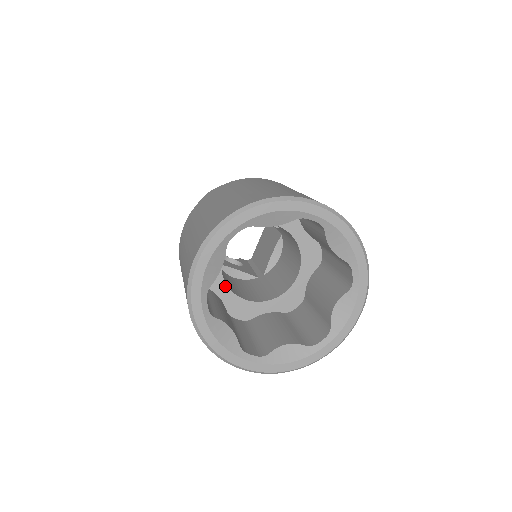
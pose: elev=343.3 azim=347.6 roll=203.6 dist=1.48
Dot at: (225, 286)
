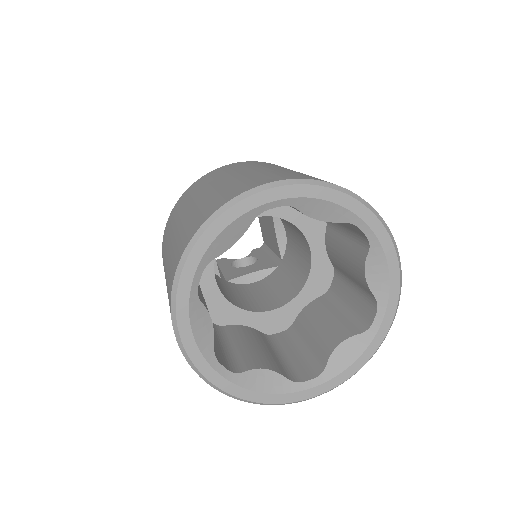
Dot at: (242, 312)
